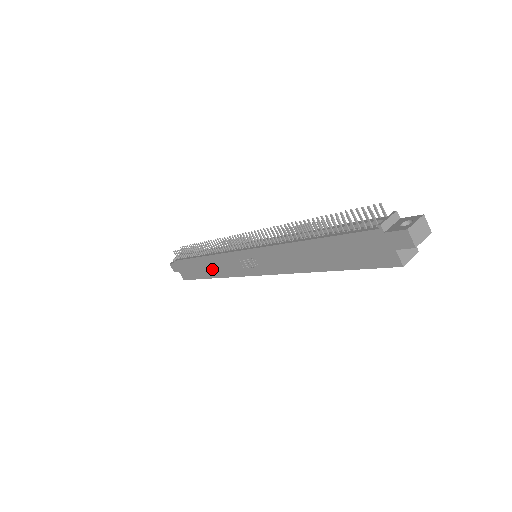
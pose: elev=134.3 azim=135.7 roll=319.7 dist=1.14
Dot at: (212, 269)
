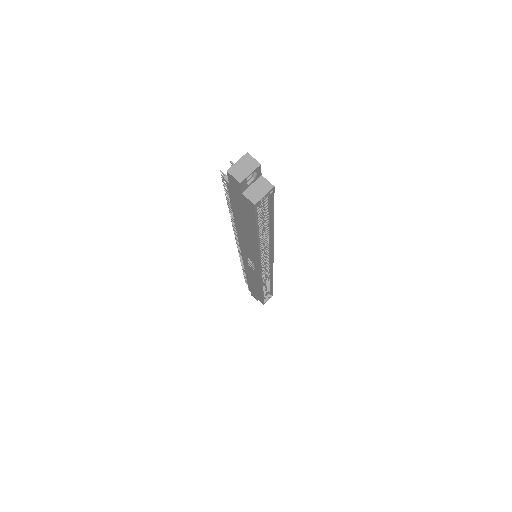
Dot at: (255, 284)
